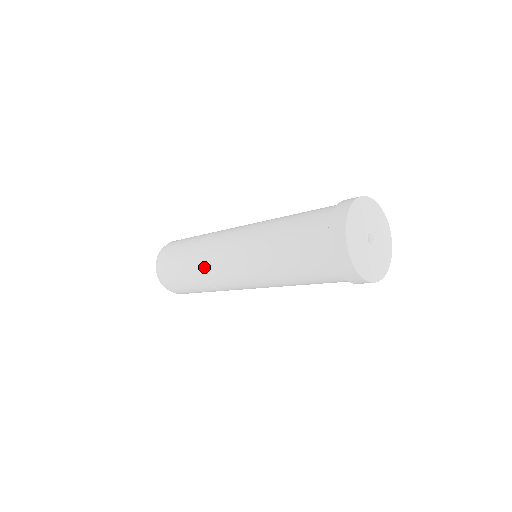
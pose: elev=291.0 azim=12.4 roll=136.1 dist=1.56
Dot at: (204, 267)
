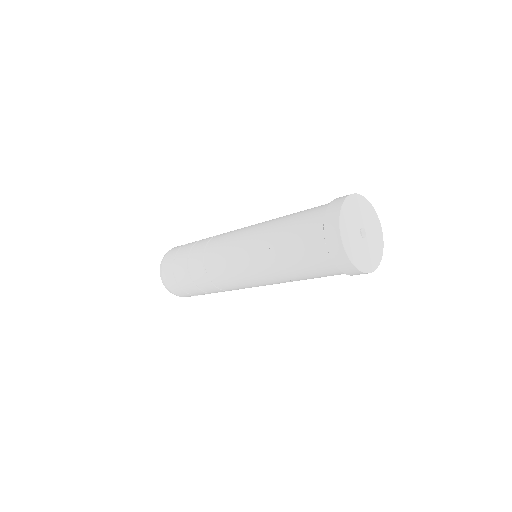
Dot at: (216, 284)
